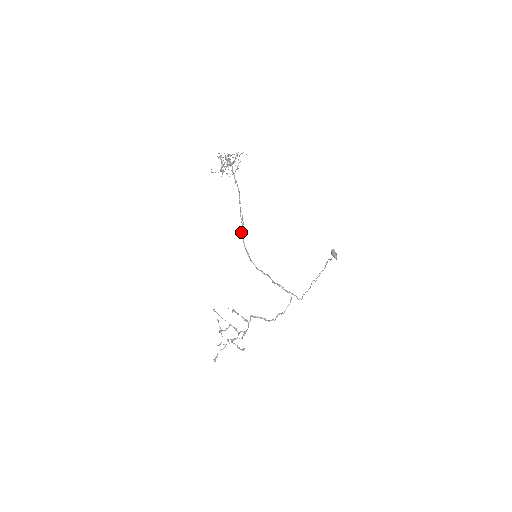
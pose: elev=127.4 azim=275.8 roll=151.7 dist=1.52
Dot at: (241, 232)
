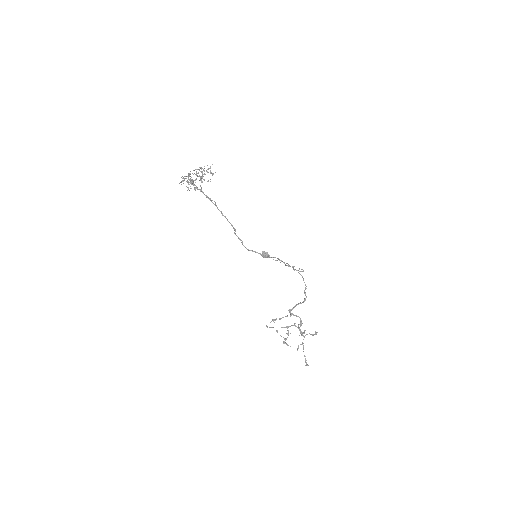
Dot at: (238, 237)
